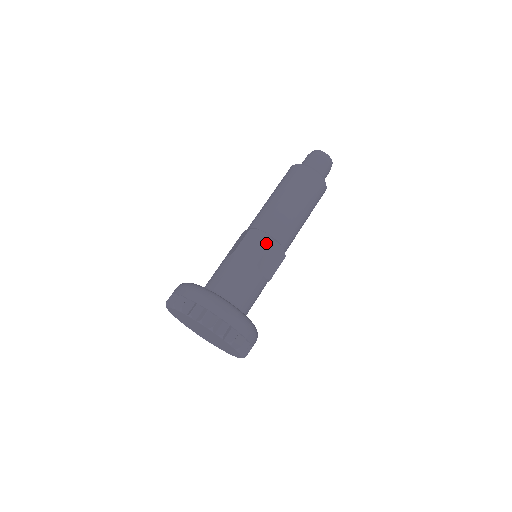
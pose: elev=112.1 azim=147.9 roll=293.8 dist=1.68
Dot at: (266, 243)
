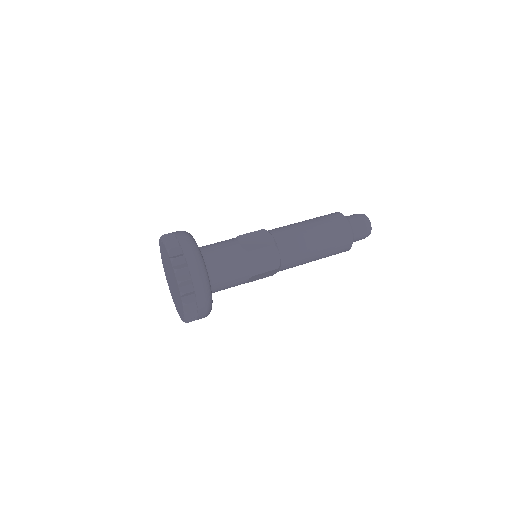
Dot at: occluded
